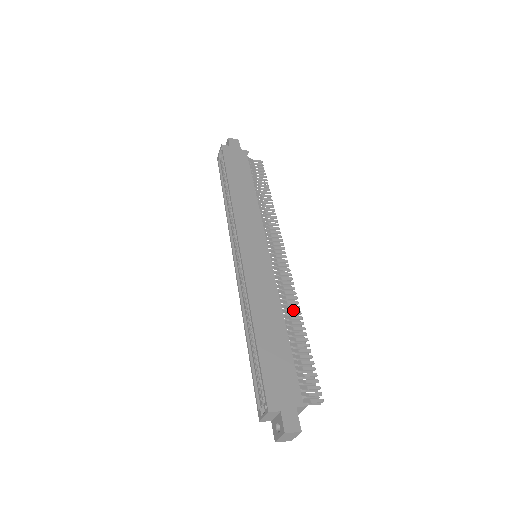
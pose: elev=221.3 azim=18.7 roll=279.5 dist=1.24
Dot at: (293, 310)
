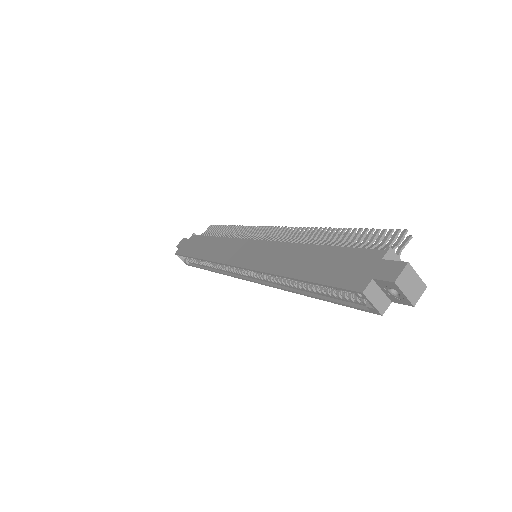
Dot at: occluded
